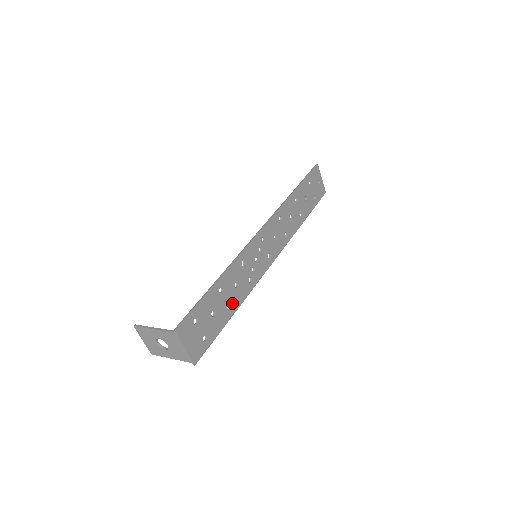
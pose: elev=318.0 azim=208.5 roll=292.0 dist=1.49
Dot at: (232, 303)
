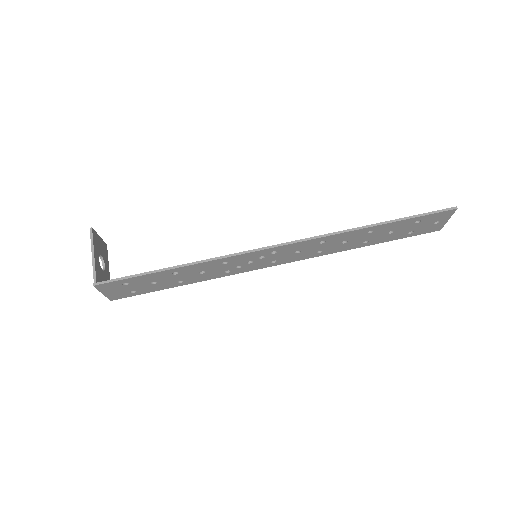
Dot at: (187, 280)
